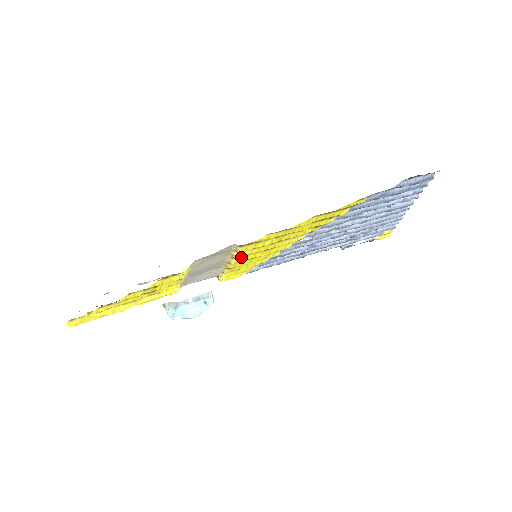
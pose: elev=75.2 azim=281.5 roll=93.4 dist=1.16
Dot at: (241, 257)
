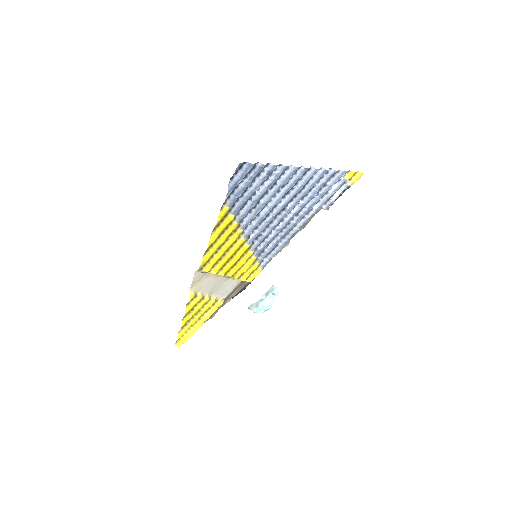
Dot at: (222, 270)
